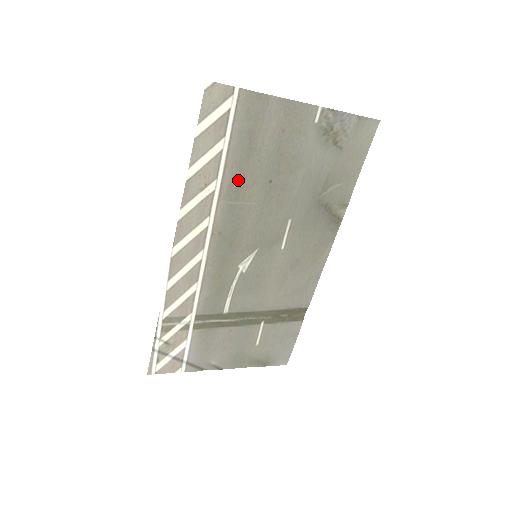
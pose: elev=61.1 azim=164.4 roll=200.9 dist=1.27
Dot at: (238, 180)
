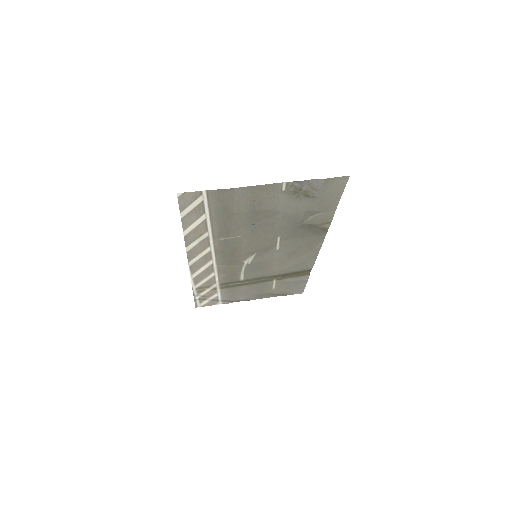
Dot at: (225, 229)
